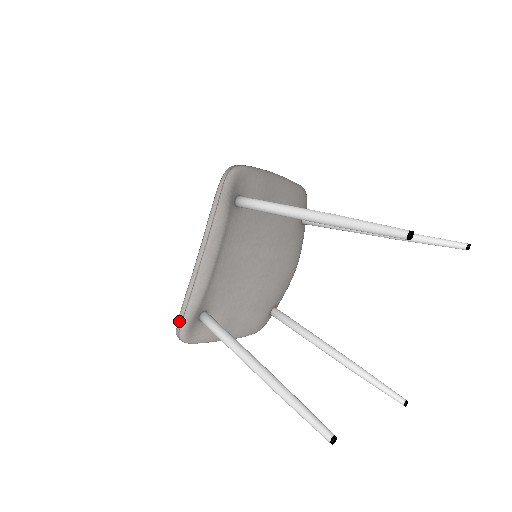
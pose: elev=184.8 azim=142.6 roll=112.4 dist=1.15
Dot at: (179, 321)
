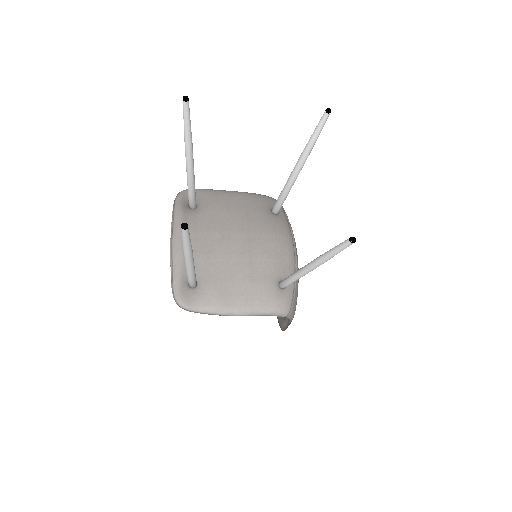
Dot at: (172, 290)
